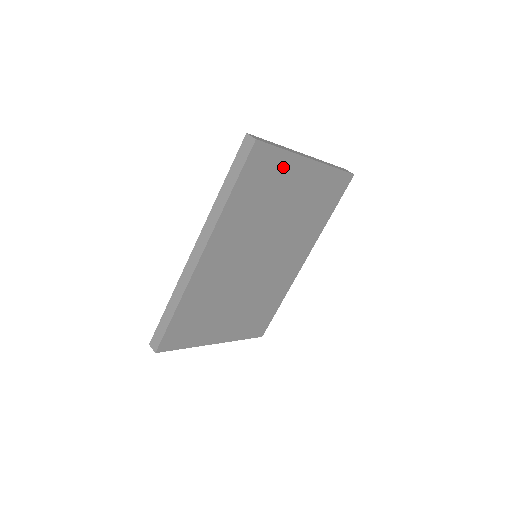
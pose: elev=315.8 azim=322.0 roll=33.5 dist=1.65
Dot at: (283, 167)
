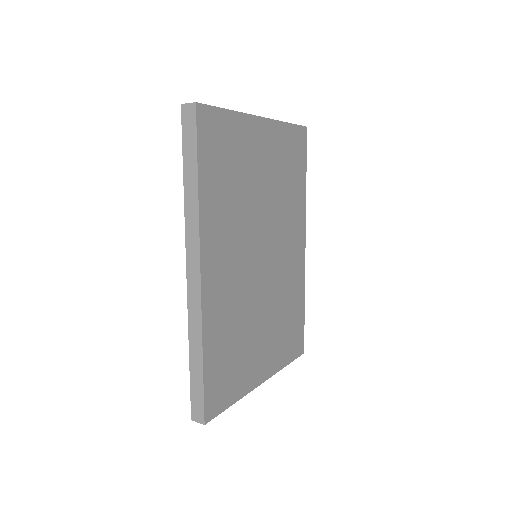
Dot at: (238, 133)
